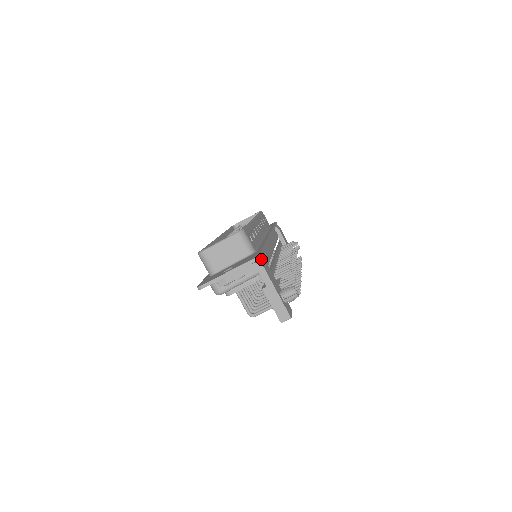
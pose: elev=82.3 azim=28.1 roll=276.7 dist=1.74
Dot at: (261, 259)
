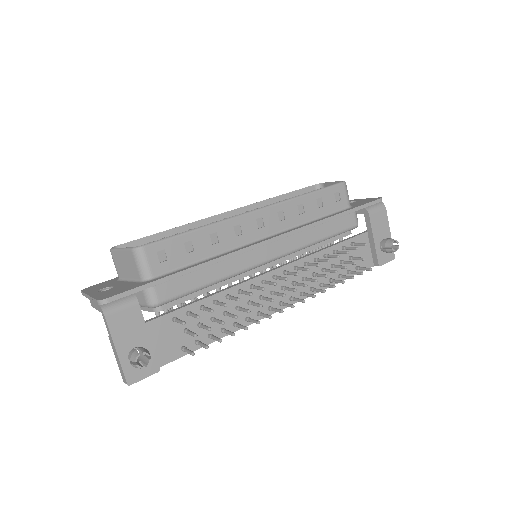
Dot at: (129, 298)
